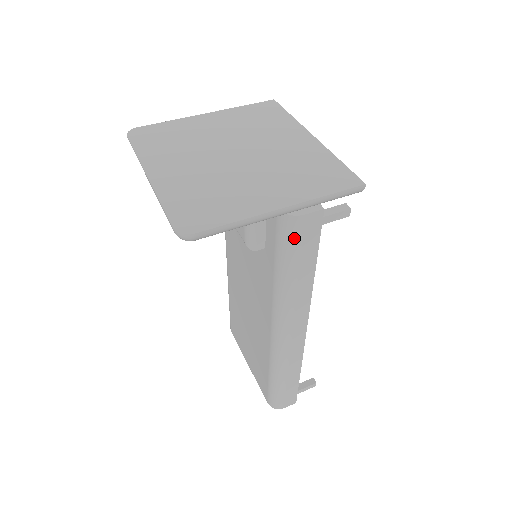
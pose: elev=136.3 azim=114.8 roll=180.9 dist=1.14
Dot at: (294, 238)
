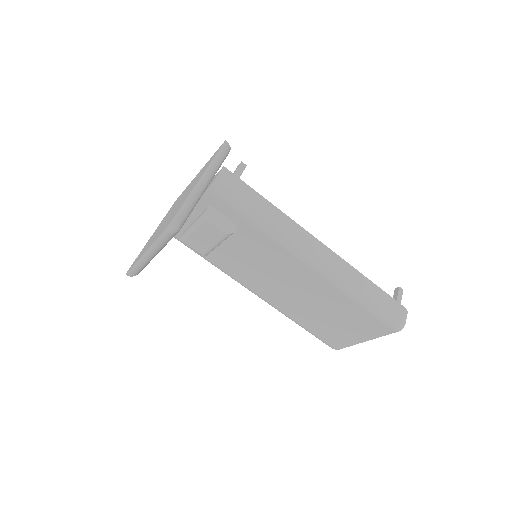
Dot at: (231, 192)
